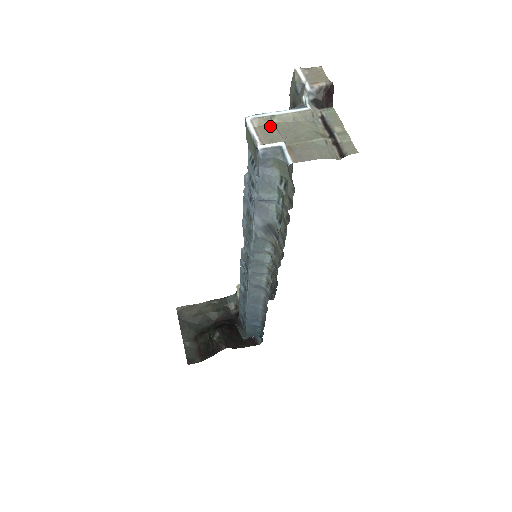
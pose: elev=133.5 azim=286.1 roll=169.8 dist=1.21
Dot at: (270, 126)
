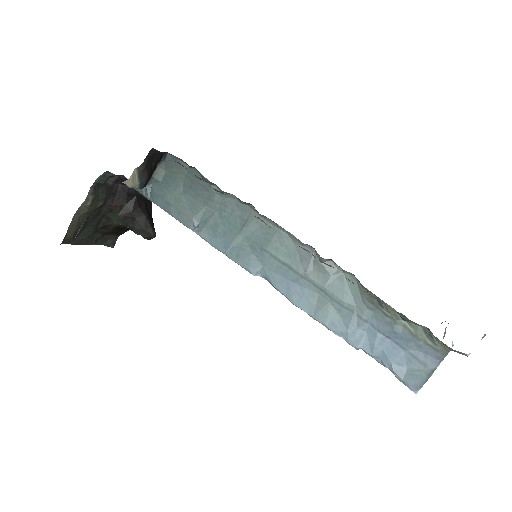
Dot at: occluded
